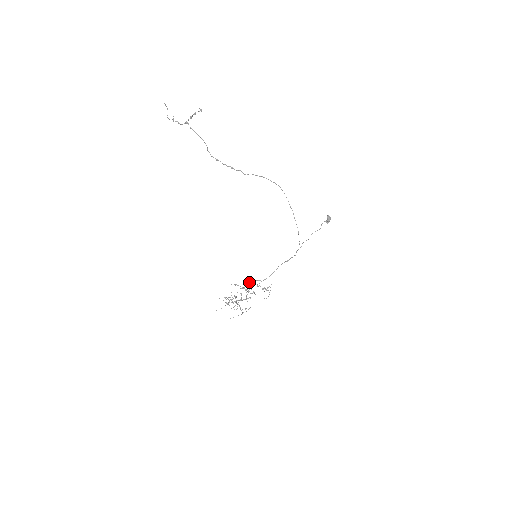
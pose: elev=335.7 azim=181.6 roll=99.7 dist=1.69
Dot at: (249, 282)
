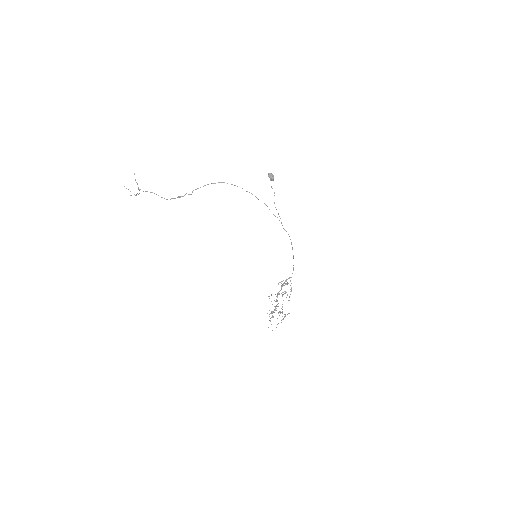
Dot at: (281, 285)
